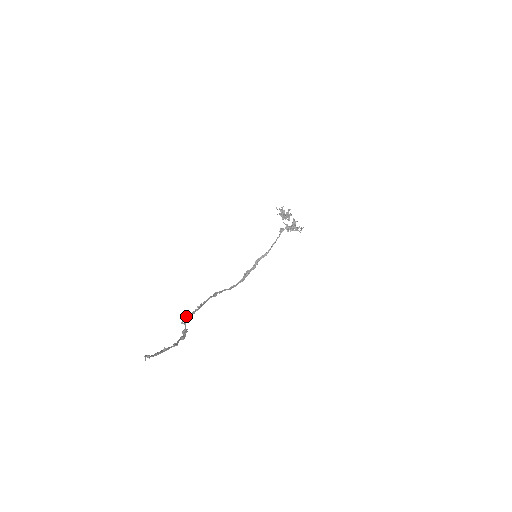
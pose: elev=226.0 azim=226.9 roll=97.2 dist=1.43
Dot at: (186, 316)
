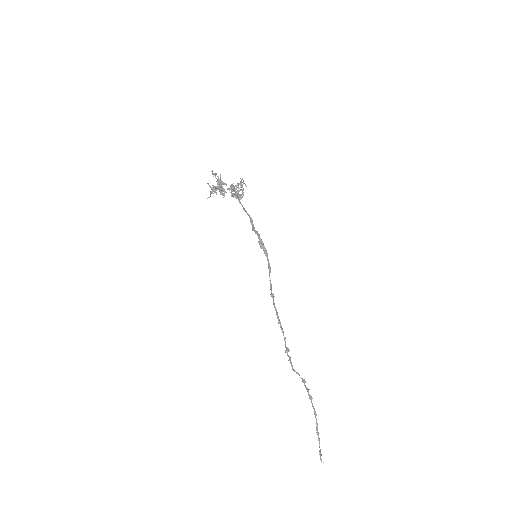
Dot at: occluded
